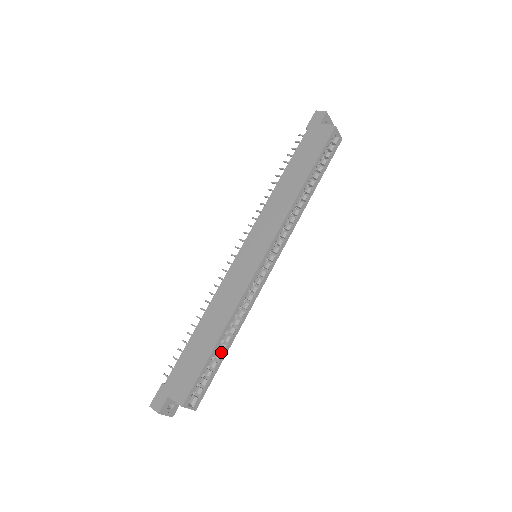
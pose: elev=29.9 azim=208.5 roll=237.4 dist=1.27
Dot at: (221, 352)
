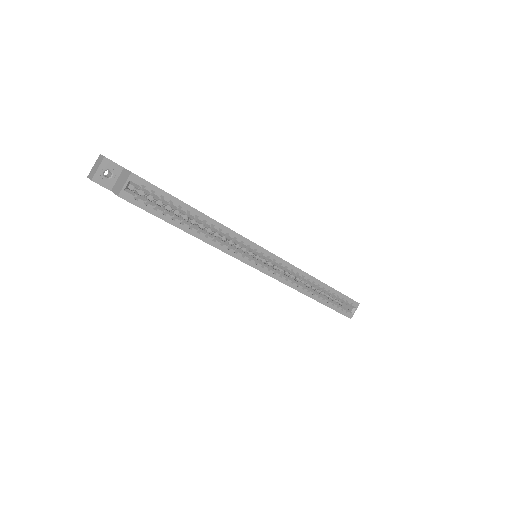
Dot at: (180, 223)
